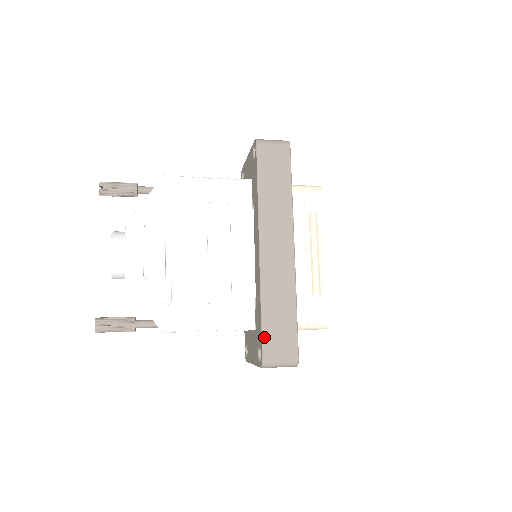
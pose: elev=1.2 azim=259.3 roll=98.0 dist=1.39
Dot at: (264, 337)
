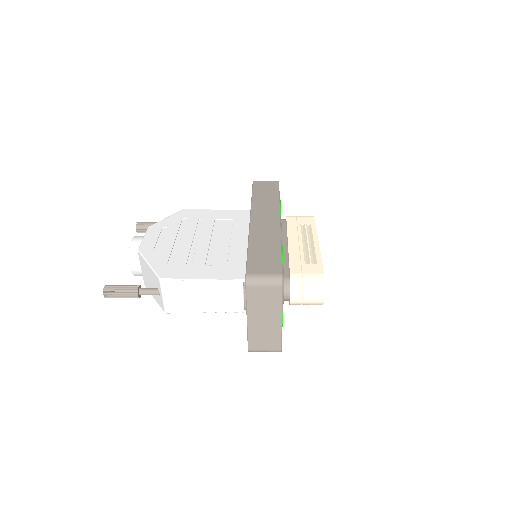
Dot at: (249, 262)
